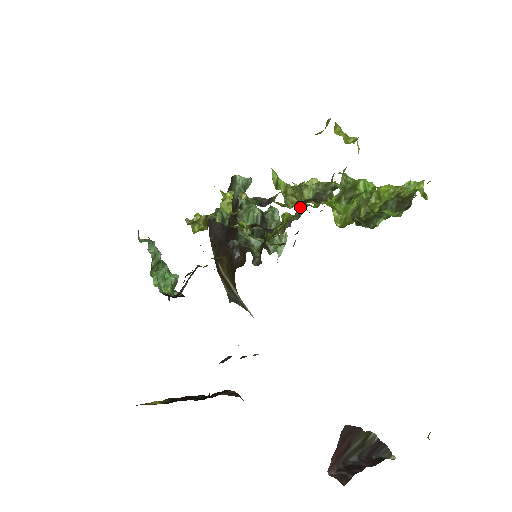
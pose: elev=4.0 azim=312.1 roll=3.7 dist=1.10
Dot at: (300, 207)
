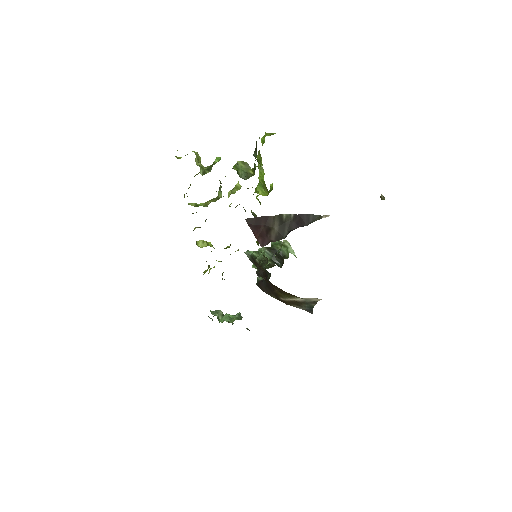
Dot at: (245, 211)
